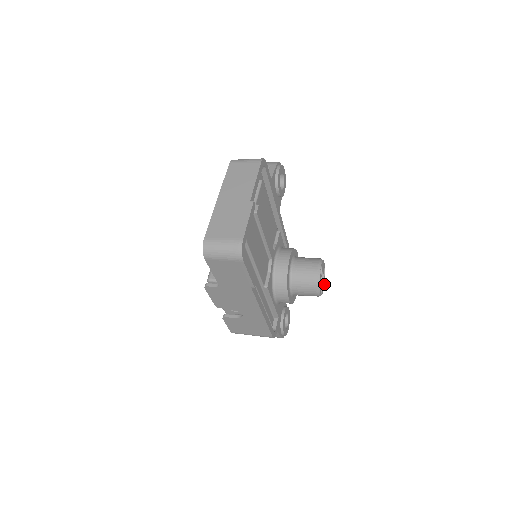
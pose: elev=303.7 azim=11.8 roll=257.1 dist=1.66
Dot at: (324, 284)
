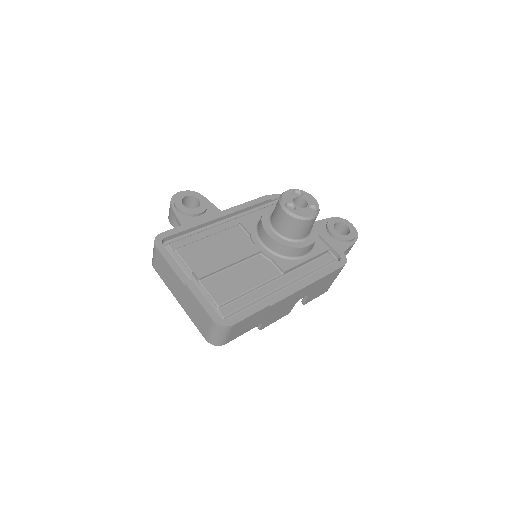
Dot at: (311, 196)
